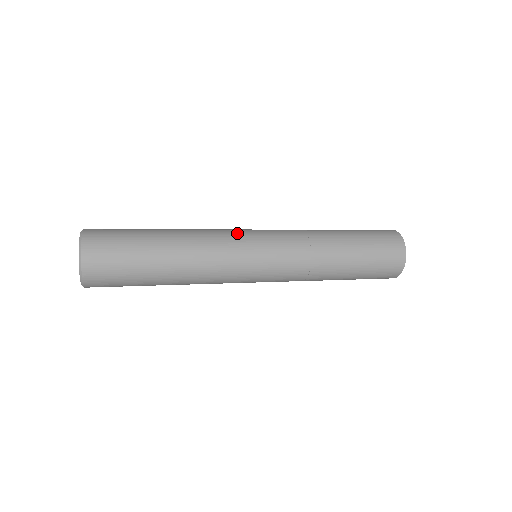
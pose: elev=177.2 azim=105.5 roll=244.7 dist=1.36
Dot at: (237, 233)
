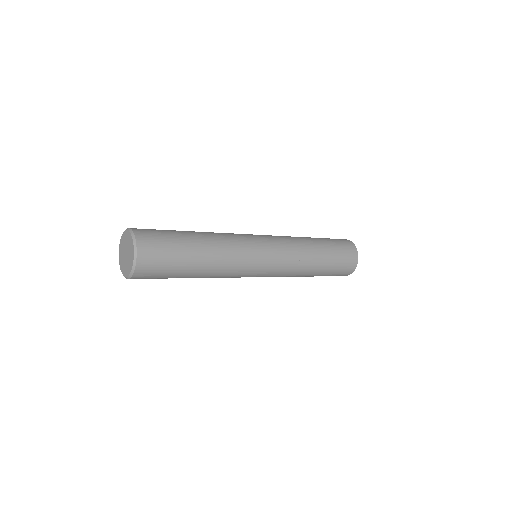
Dot at: (253, 253)
